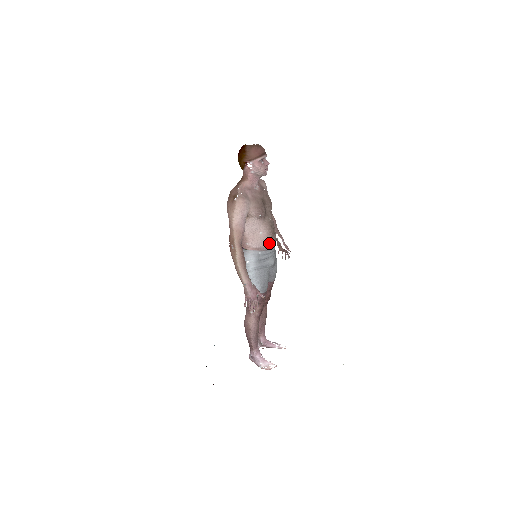
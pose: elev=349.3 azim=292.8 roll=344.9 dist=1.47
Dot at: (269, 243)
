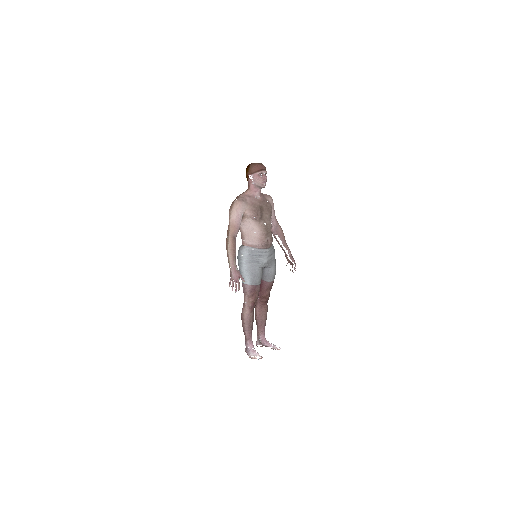
Dot at: (261, 242)
